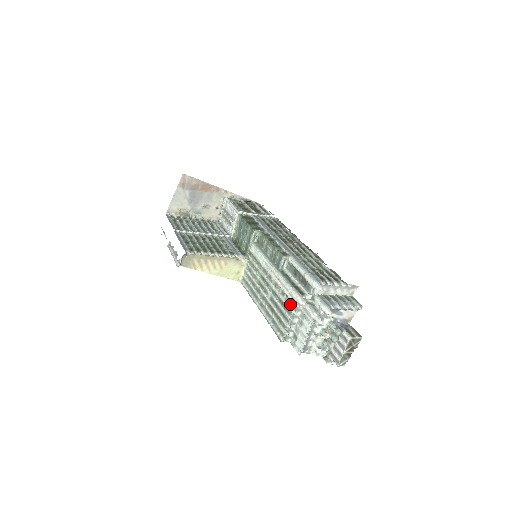
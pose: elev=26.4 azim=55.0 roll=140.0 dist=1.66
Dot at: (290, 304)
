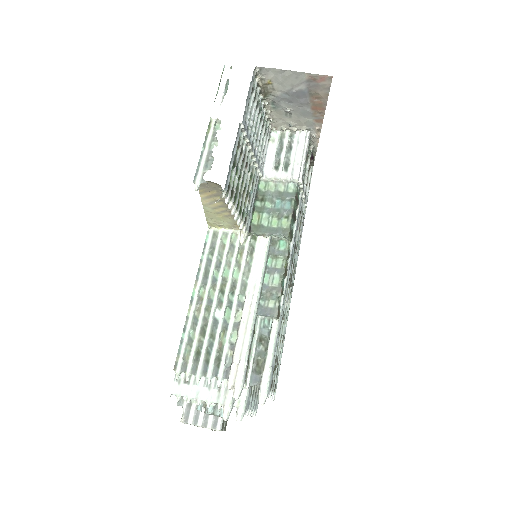
Dot at: (225, 371)
